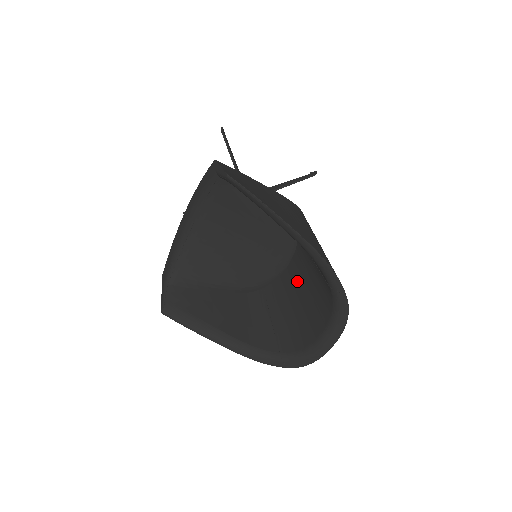
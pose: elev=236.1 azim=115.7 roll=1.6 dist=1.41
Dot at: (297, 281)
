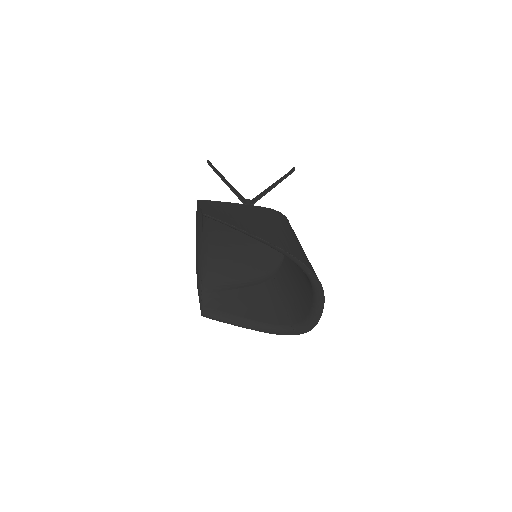
Dot at: (291, 267)
